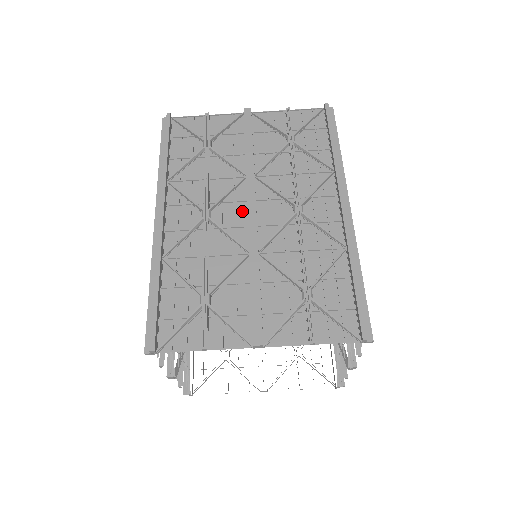
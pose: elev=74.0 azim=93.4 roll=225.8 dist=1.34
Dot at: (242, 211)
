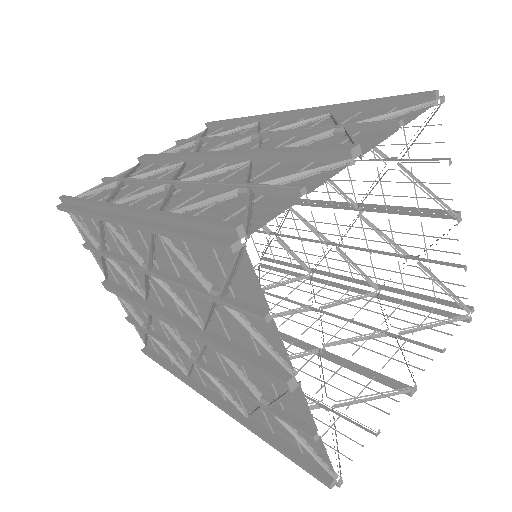
Dot at: (207, 167)
